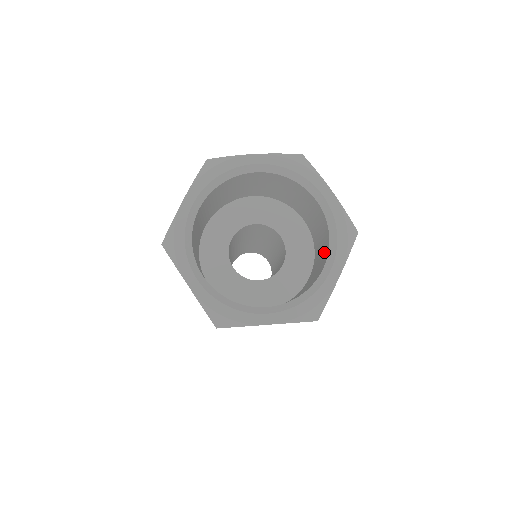
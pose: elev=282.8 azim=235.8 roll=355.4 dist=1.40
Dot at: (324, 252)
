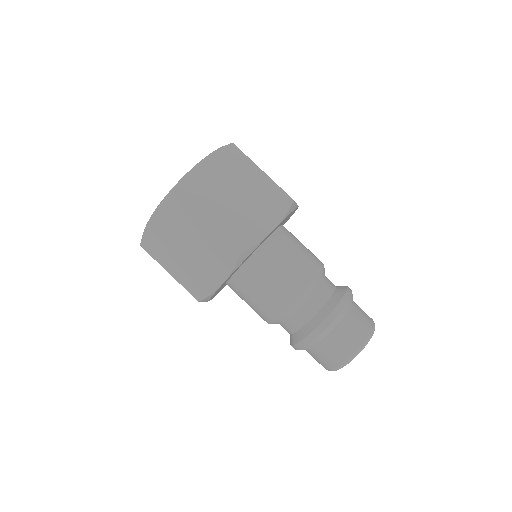
Dot at: occluded
